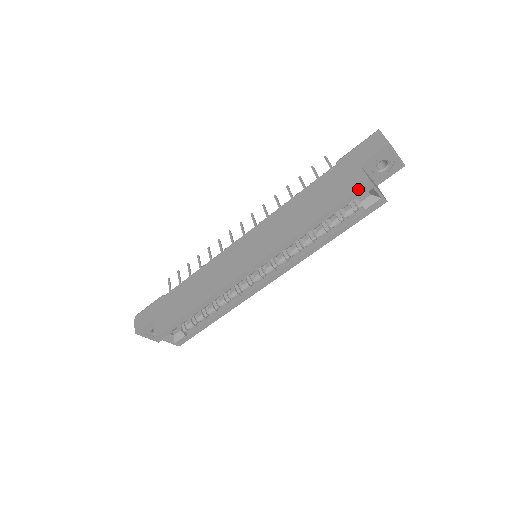
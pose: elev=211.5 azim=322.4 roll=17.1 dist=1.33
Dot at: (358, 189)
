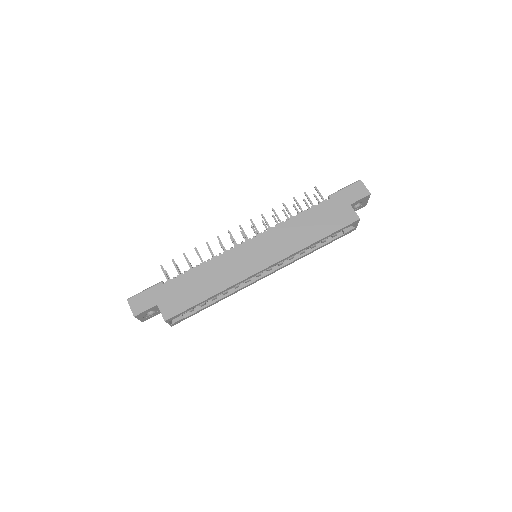
Dot at: (351, 223)
